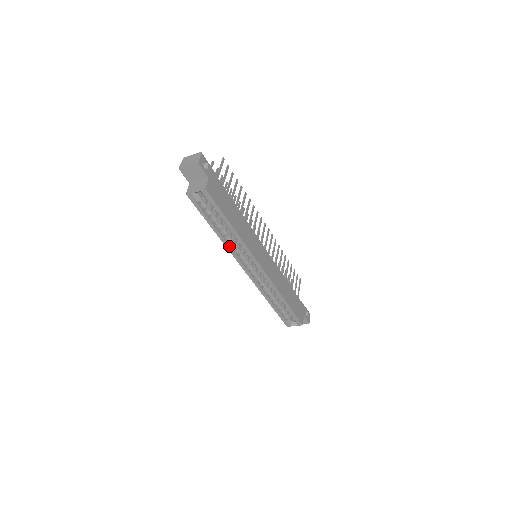
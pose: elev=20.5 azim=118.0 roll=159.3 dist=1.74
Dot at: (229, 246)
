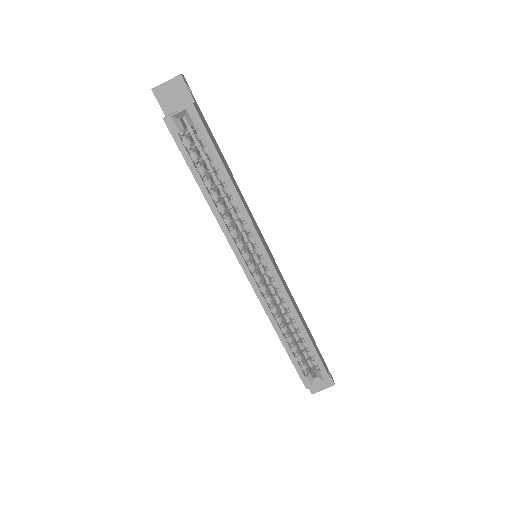
Dot at: (223, 220)
